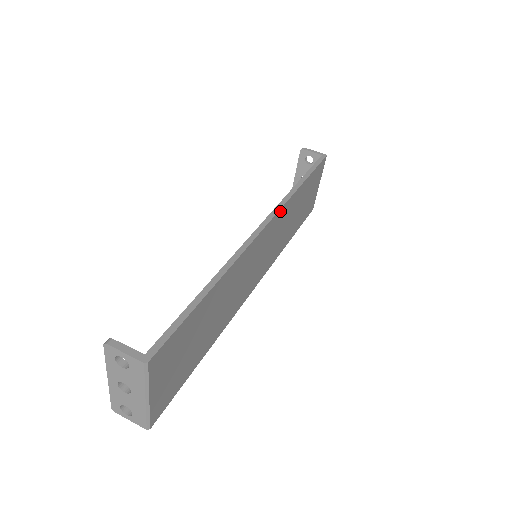
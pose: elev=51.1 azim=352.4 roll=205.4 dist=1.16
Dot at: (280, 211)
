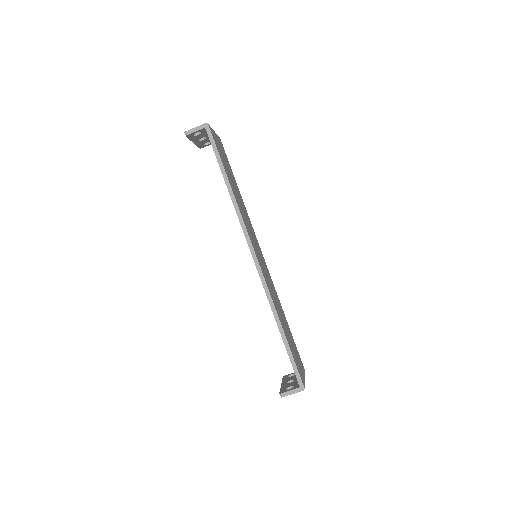
Dot at: (247, 230)
